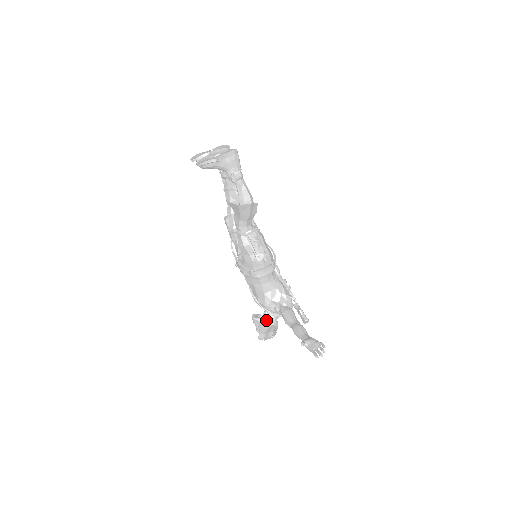
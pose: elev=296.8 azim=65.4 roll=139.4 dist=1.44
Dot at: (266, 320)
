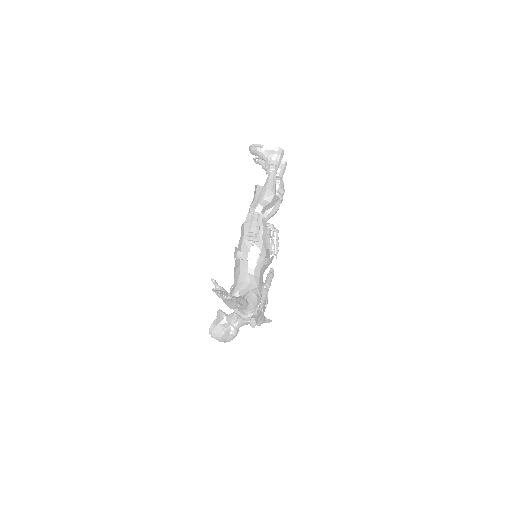
Dot at: (228, 319)
